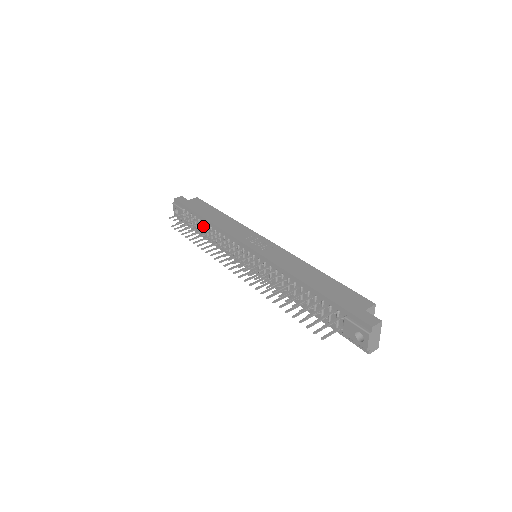
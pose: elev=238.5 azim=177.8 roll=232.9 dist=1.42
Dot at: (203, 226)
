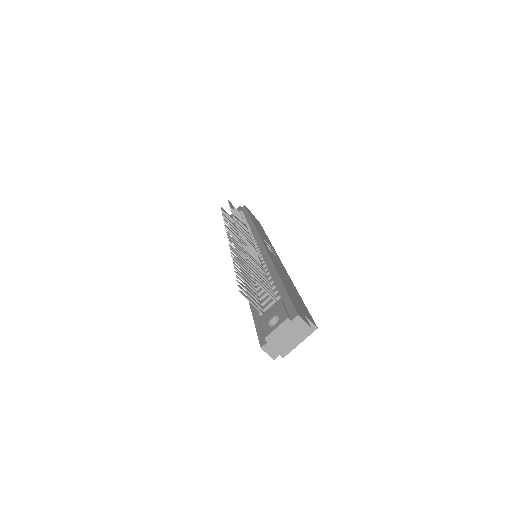
Dot at: (243, 221)
